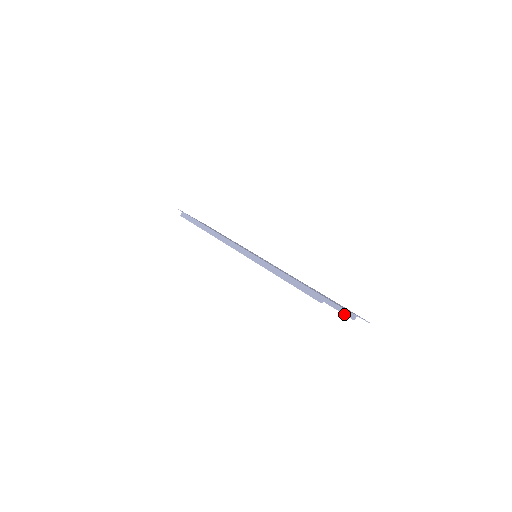
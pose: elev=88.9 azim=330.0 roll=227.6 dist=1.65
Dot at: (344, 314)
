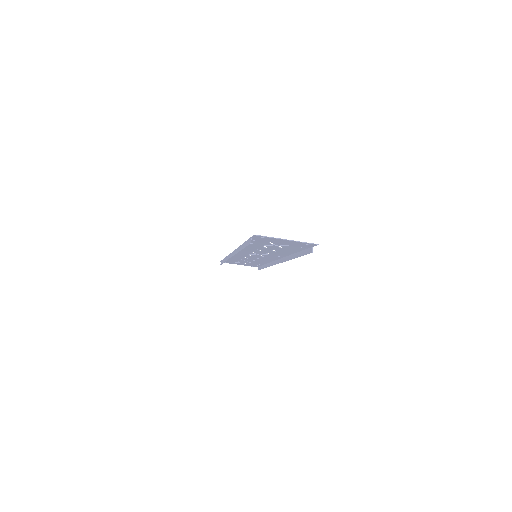
Dot at: occluded
